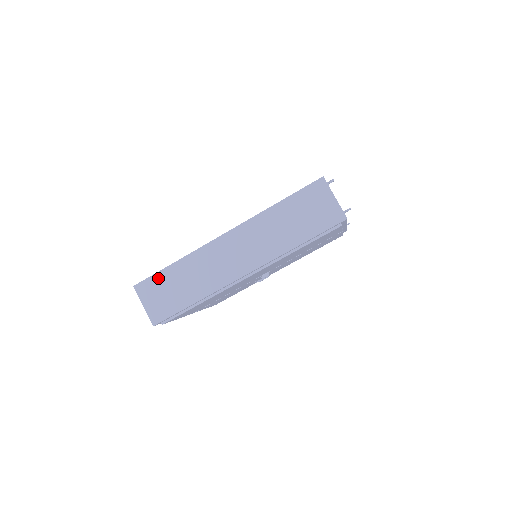
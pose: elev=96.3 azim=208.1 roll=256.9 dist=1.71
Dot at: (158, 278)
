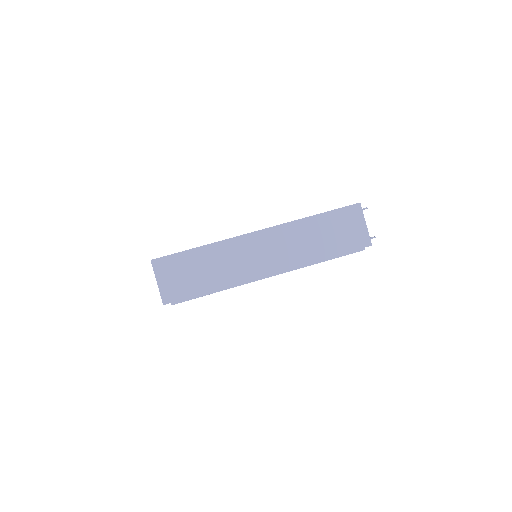
Dot at: (180, 258)
